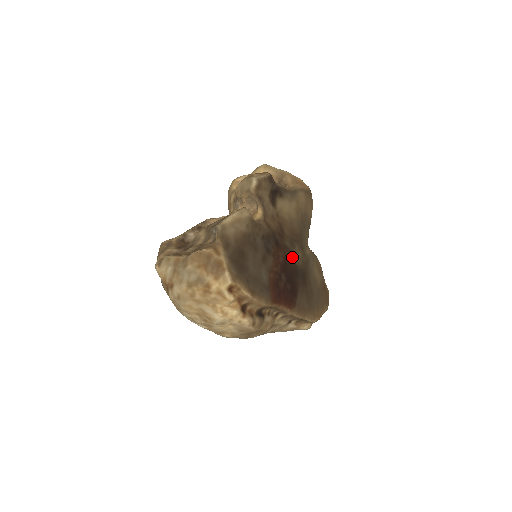
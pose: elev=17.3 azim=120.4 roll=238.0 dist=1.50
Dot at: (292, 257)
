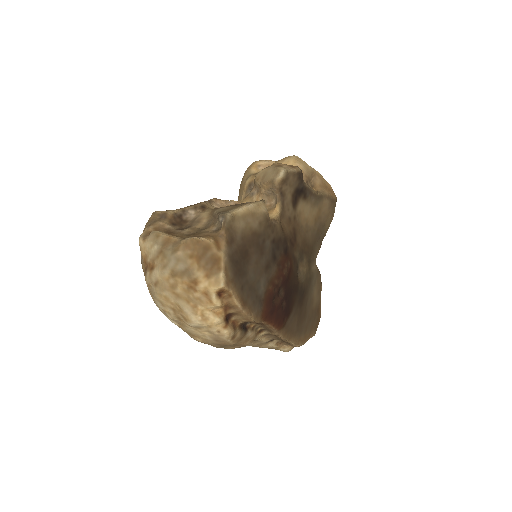
Dot at: (297, 271)
